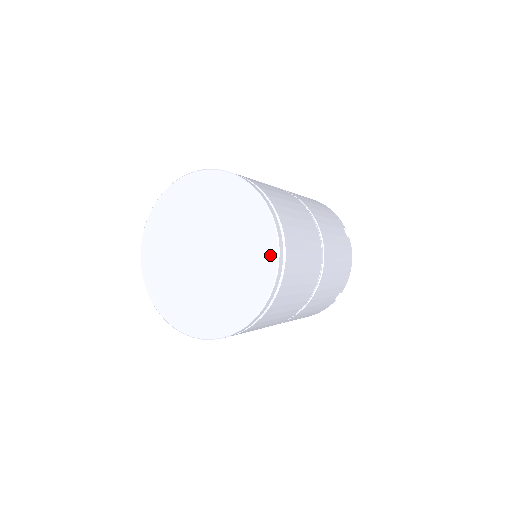
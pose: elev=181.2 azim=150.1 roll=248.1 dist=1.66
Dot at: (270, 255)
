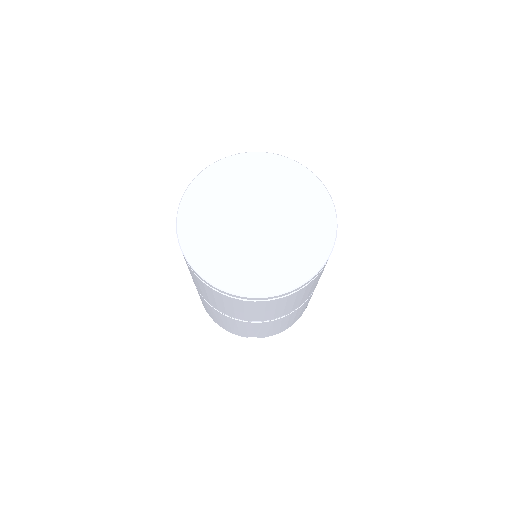
Dot at: (299, 276)
